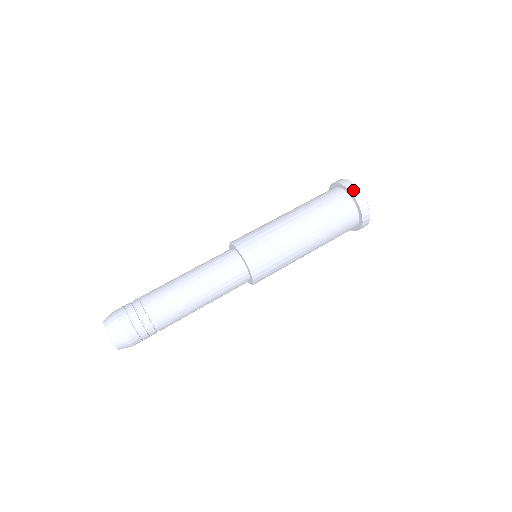
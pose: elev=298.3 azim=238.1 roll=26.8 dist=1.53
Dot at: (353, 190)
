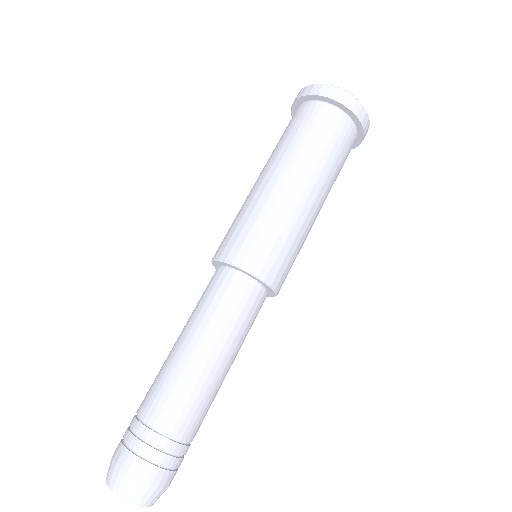
Dot at: (347, 102)
